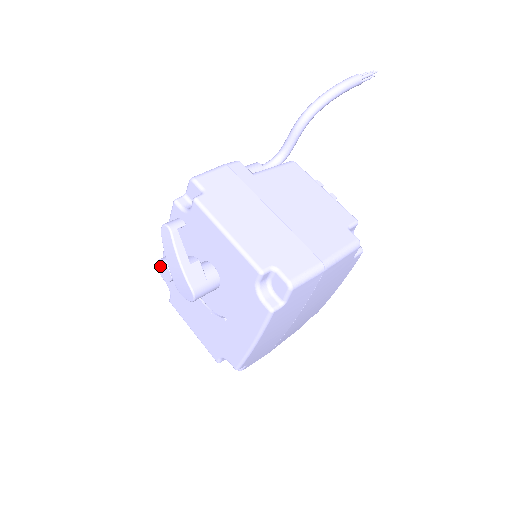
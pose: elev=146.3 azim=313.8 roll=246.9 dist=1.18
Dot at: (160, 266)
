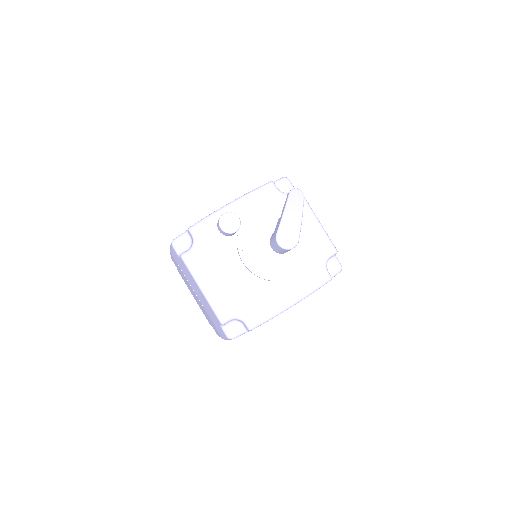
Dot at: (227, 217)
